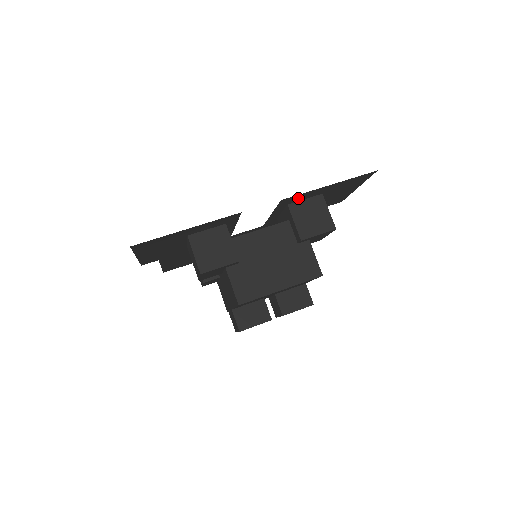
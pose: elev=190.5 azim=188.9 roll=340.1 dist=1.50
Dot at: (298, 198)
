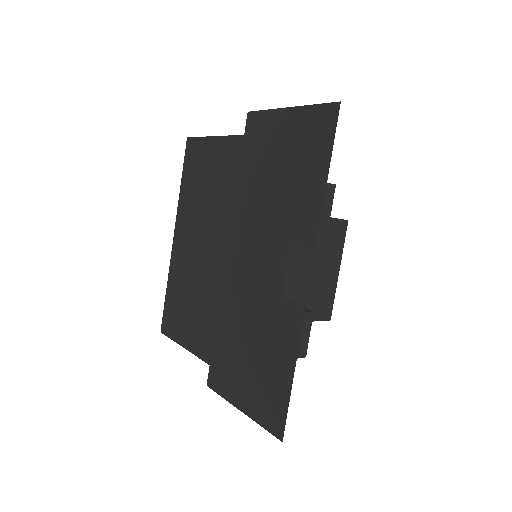
Dot at: (304, 218)
